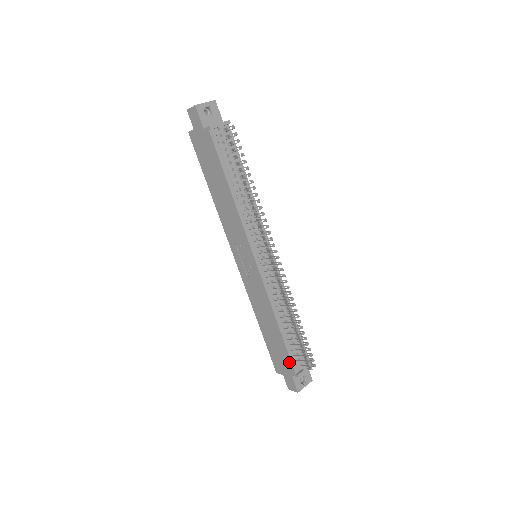
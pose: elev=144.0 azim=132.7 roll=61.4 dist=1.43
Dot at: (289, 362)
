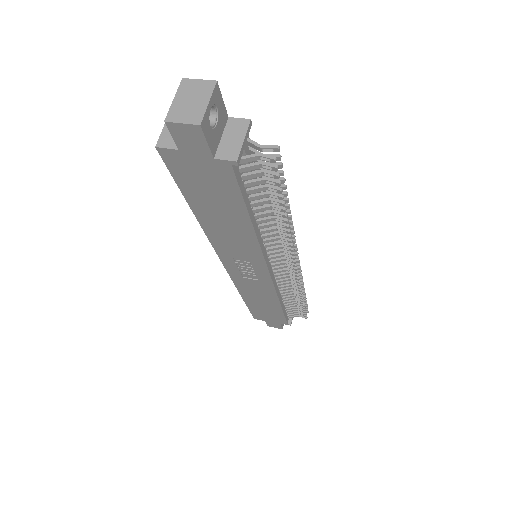
Dot at: (282, 320)
